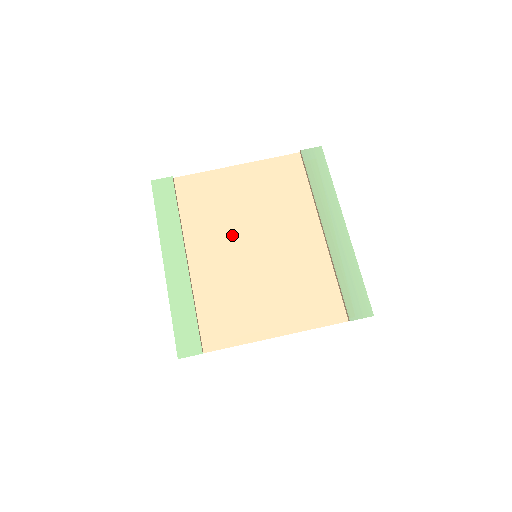
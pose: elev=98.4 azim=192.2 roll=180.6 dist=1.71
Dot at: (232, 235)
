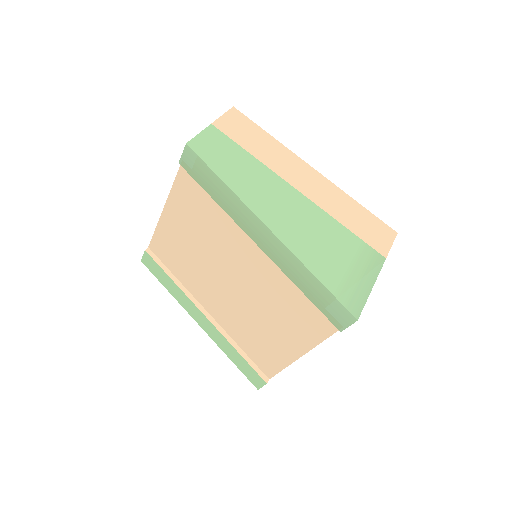
Dot at: (212, 279)
